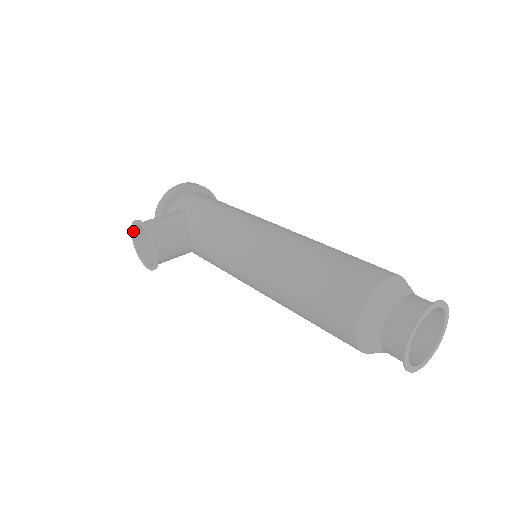
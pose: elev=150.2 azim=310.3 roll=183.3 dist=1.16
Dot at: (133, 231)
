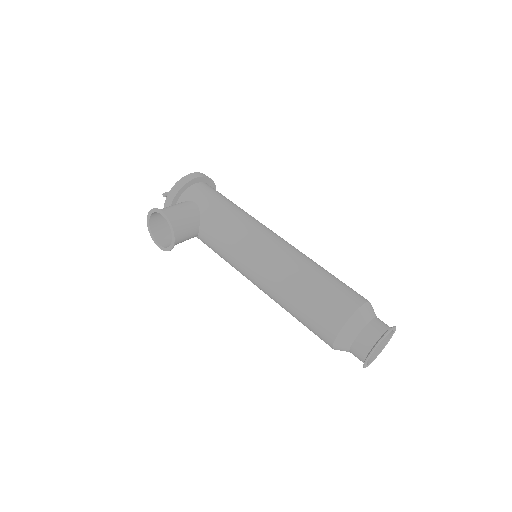
Dot at: (151, 215)
